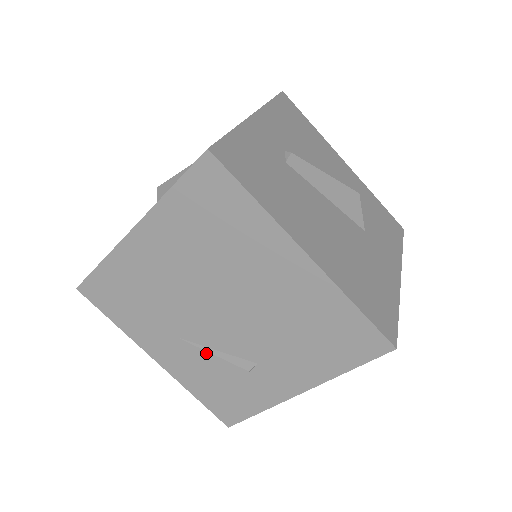
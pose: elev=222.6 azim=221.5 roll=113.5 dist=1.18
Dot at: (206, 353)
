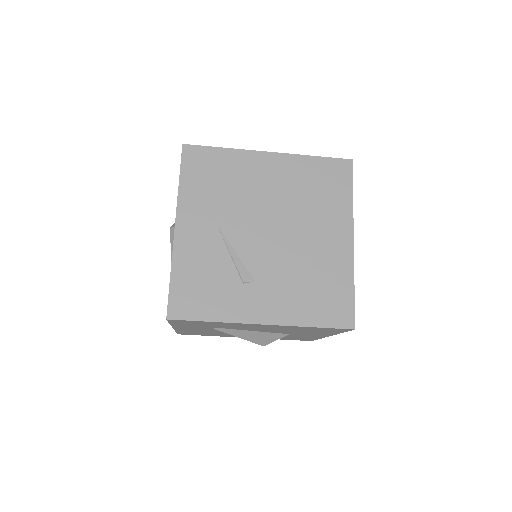
Dot at: (225, 249)
